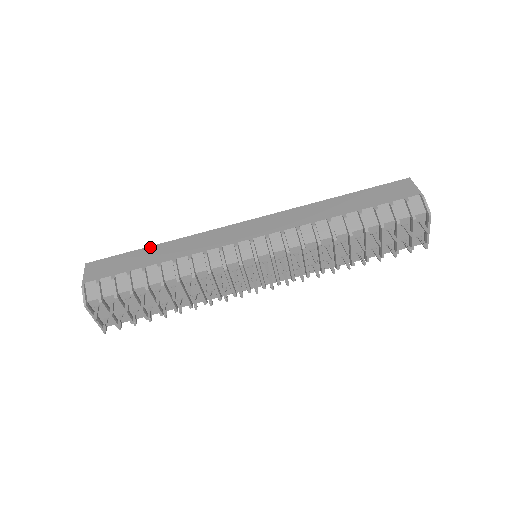
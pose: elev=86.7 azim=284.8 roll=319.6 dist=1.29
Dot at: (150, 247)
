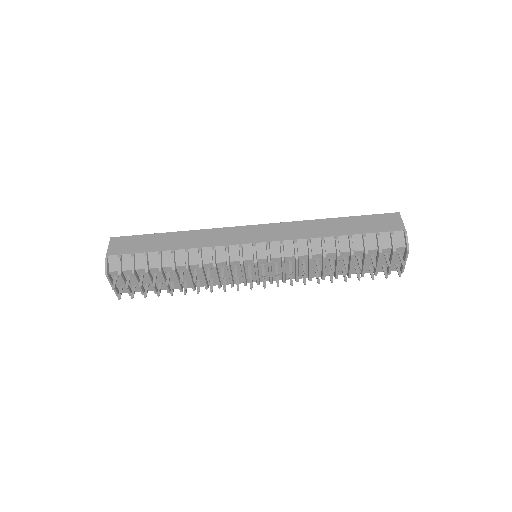
Dot at: (167, 233)
